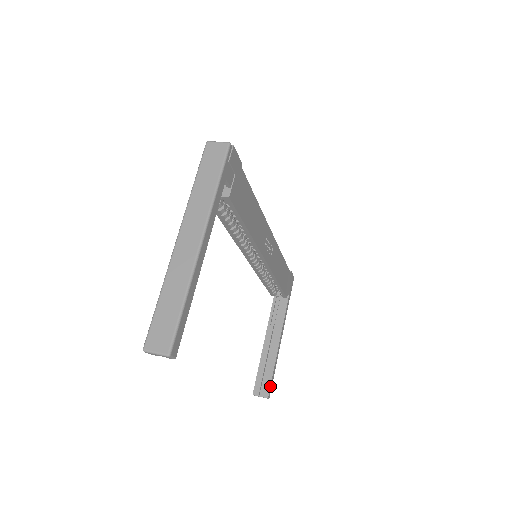
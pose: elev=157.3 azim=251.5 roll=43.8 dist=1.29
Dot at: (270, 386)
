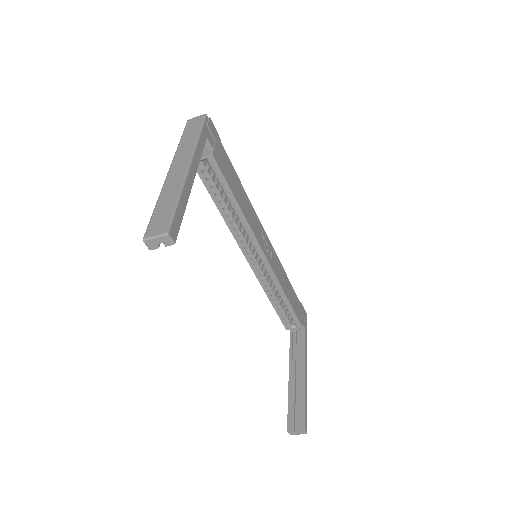
Dot at: (304, 417)
